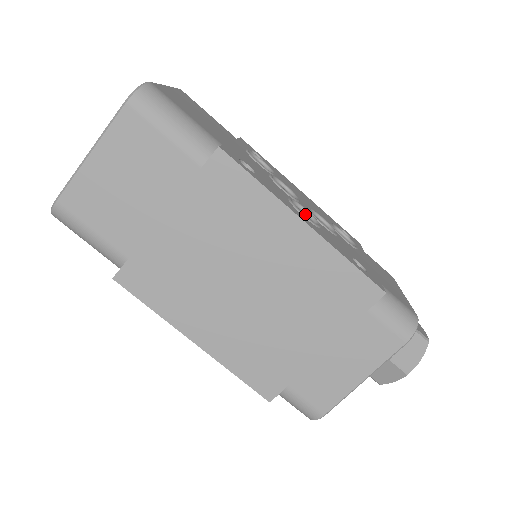
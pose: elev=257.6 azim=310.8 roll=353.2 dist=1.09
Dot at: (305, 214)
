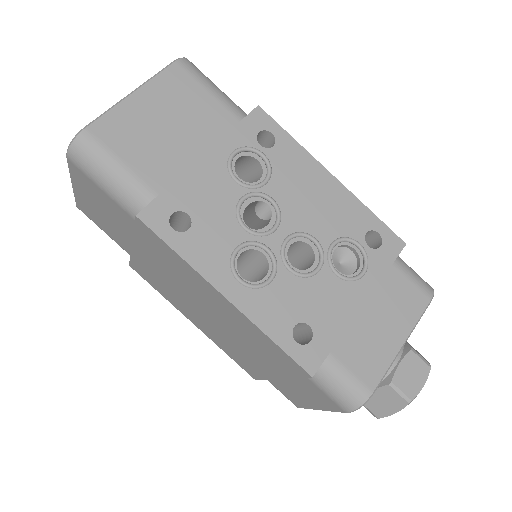
Dot at: (268, 255)
